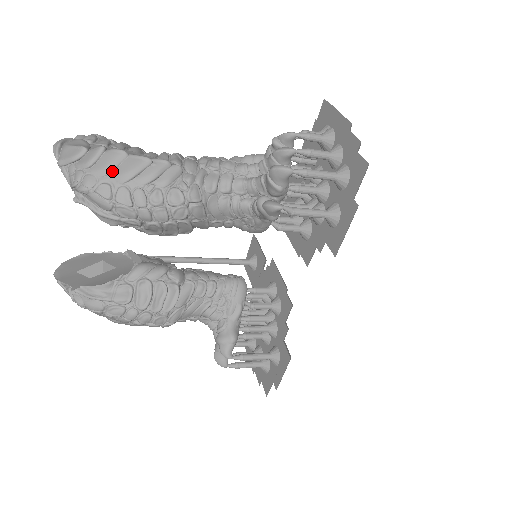
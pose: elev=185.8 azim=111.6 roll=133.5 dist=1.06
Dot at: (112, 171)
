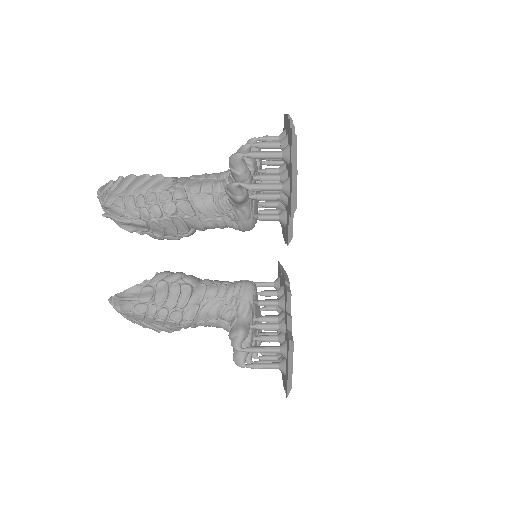
Dot at: (124, 188)
